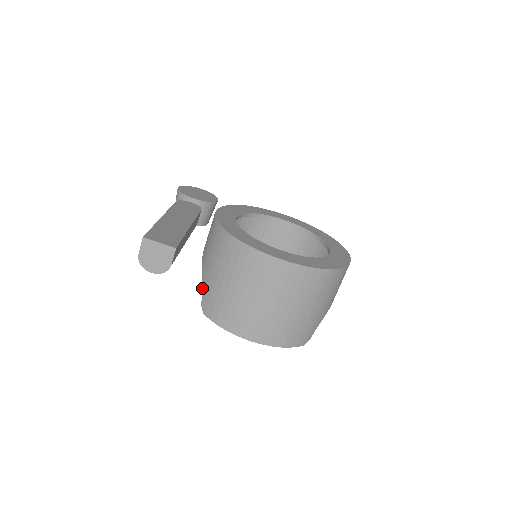
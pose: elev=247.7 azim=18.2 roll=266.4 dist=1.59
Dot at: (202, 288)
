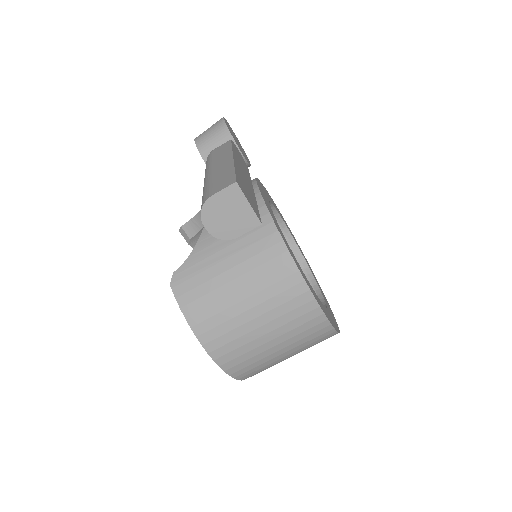
Dot at: (188, 256)
